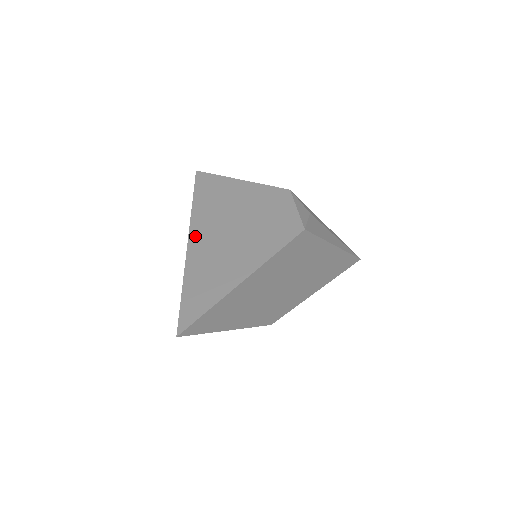
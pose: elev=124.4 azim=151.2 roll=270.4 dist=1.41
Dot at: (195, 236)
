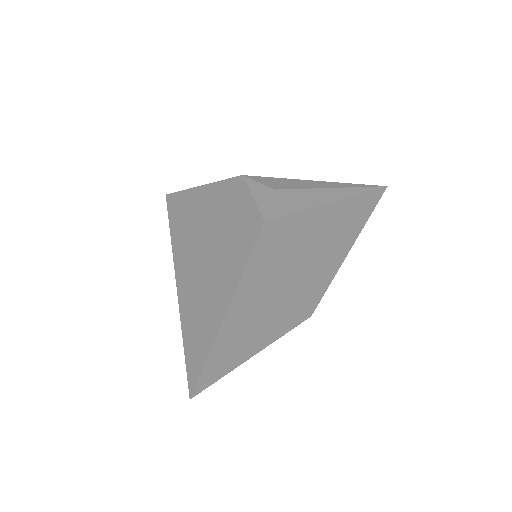
Dot at: (180, 274)
